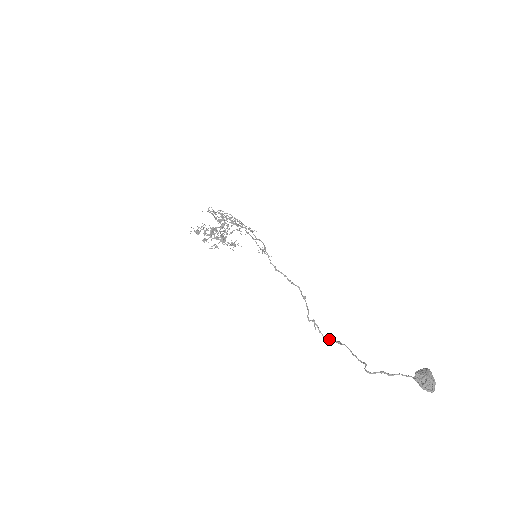
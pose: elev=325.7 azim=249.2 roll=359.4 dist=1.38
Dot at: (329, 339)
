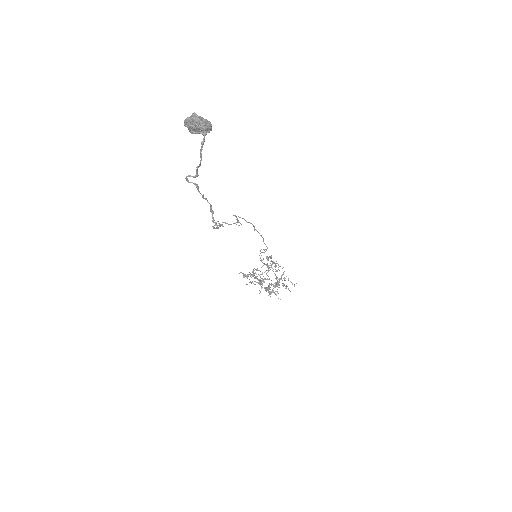
Dot at: (215, 225)
